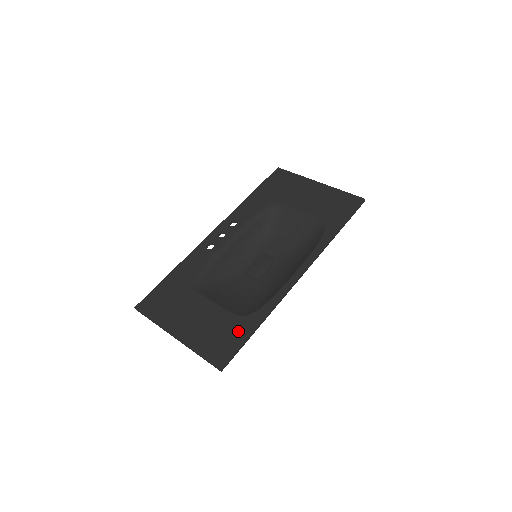
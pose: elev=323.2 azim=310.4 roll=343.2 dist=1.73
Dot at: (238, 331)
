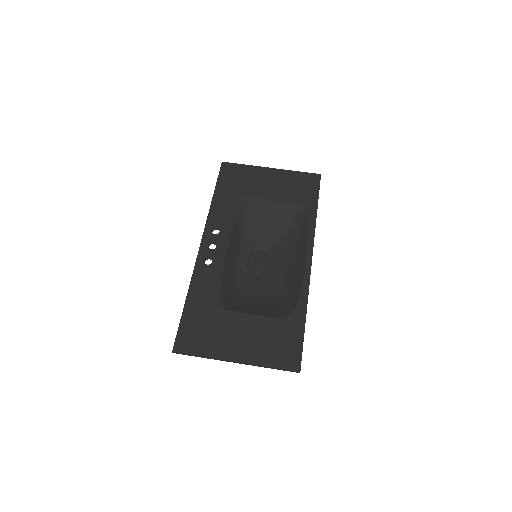
Dot at: (292, 331)
